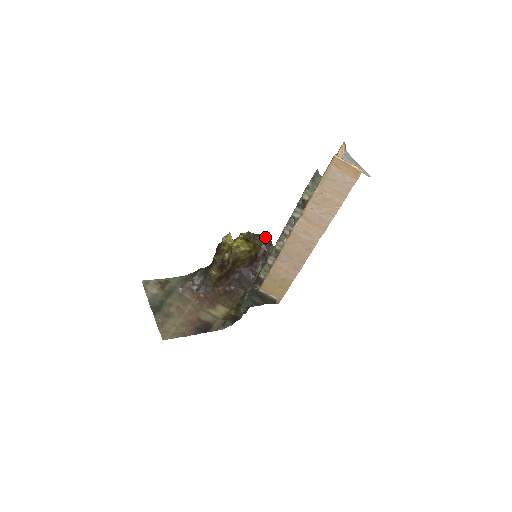
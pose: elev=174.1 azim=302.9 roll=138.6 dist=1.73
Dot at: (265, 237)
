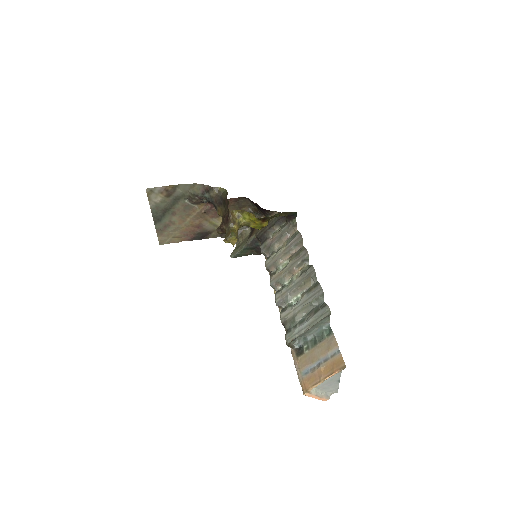
Dot at: (290, 213)
